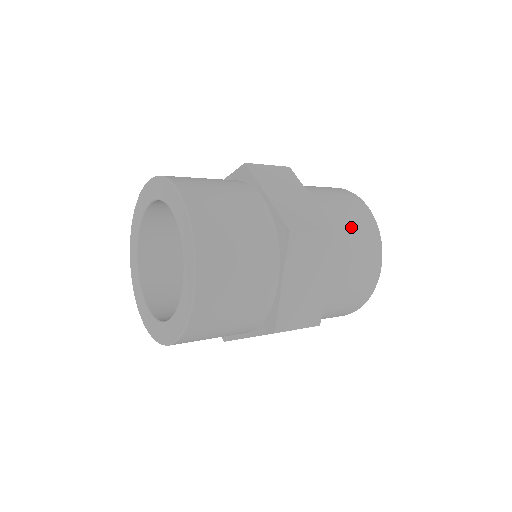
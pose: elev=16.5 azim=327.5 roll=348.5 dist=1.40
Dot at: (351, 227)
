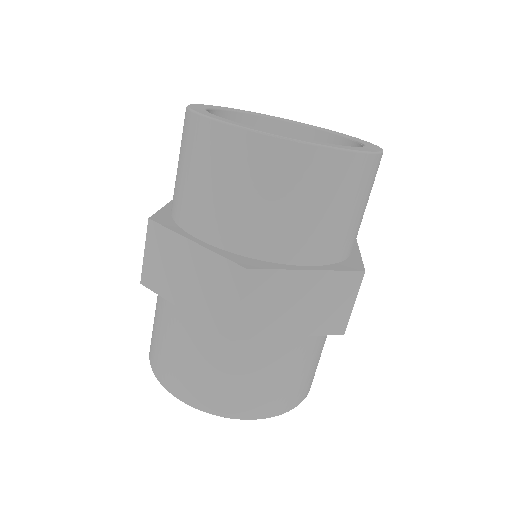
Dot at: (353, 211)
